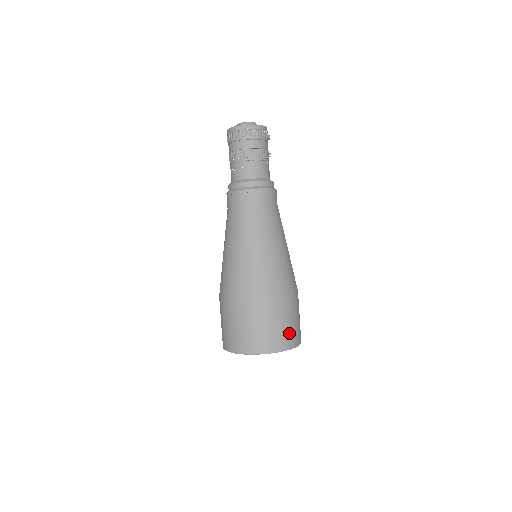
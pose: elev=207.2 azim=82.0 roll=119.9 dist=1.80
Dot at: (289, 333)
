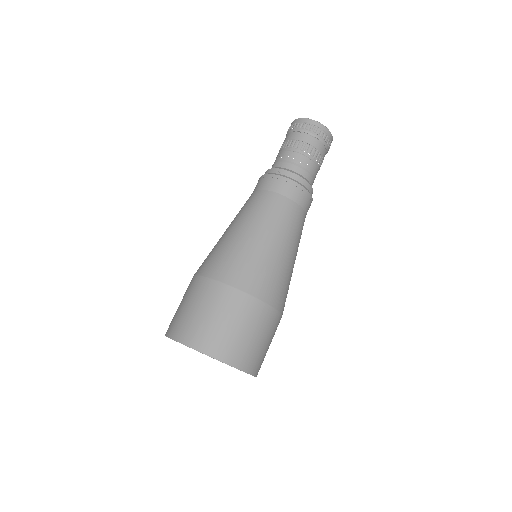
Dot at: occluded
